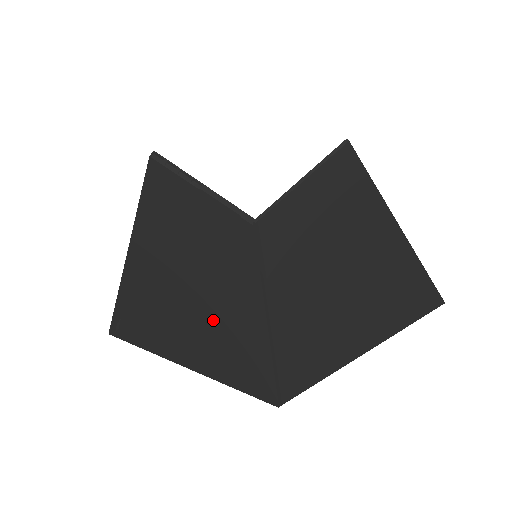
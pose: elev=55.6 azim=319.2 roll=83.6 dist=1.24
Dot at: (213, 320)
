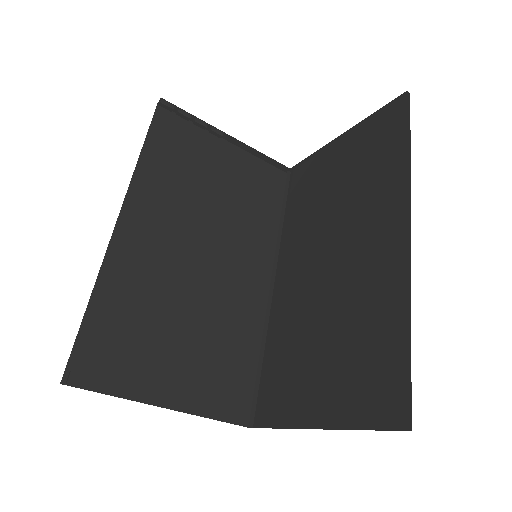
Dot at: (188, 343)
